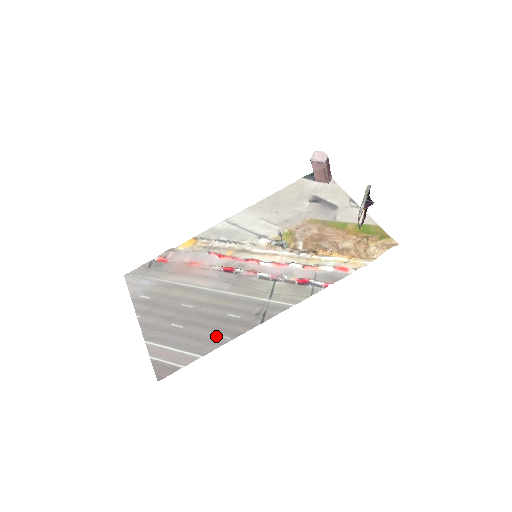
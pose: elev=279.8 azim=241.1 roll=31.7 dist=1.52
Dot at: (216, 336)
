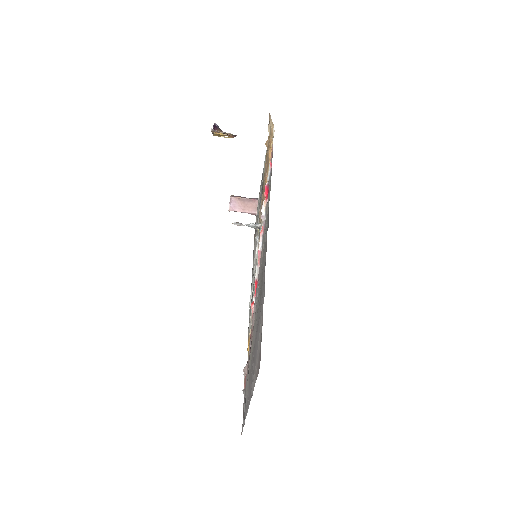
Dot at: (262, 285)
